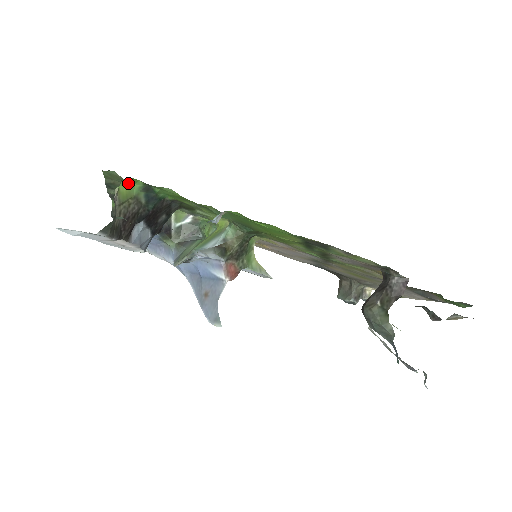
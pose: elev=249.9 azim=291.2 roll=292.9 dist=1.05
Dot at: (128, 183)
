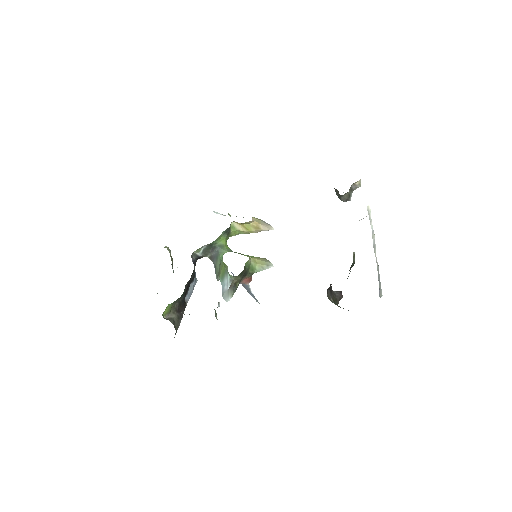
Dot at: (165, 309)
